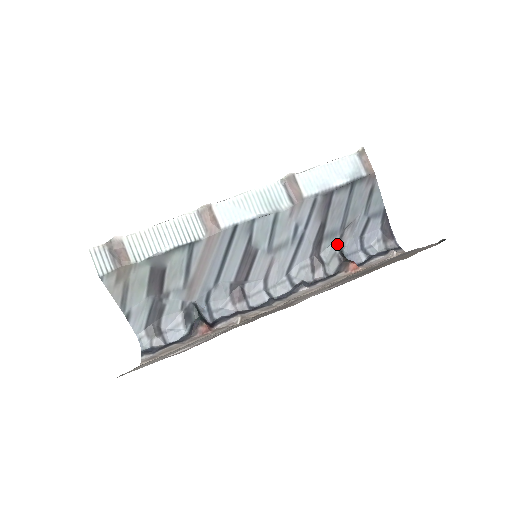
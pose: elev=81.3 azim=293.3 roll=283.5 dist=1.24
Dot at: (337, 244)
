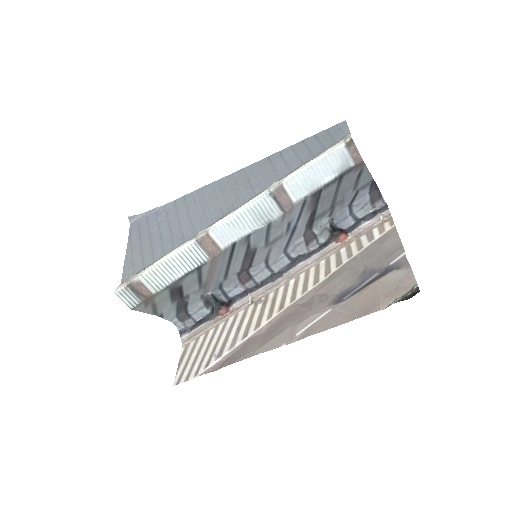
Dot at: (327, 219)
